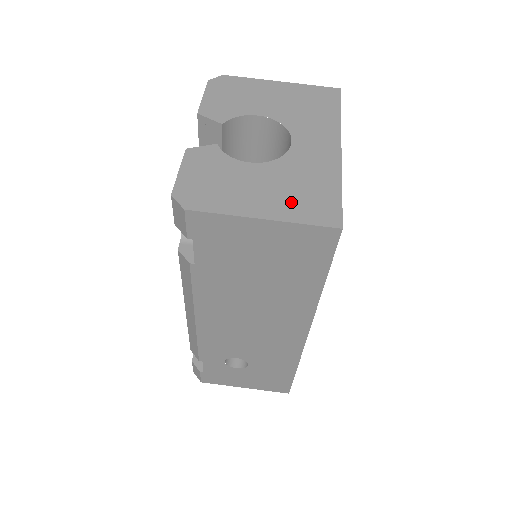
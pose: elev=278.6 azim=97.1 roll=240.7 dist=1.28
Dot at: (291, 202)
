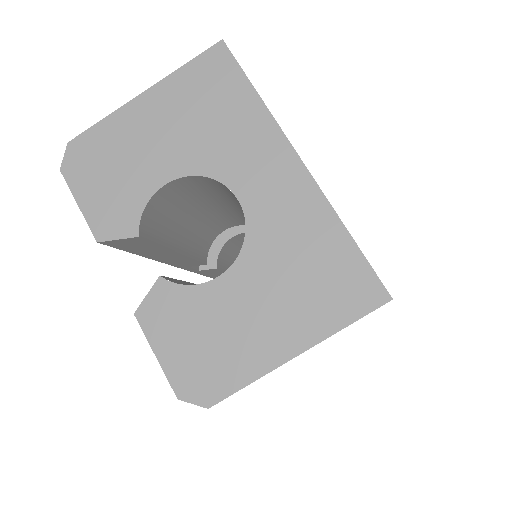
Dot at: (309, 304)
